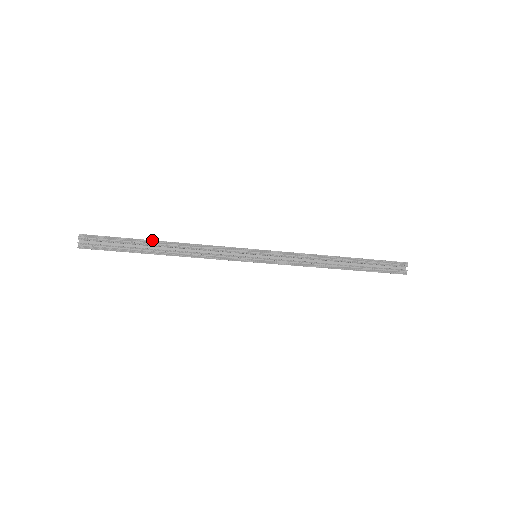
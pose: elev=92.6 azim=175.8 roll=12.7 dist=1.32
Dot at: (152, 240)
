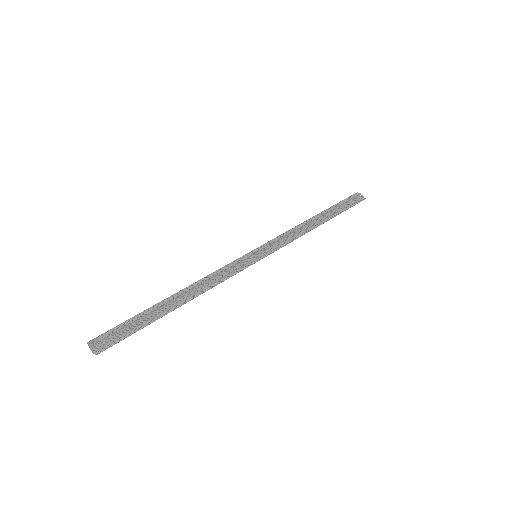
Dot at: (161, 301)
